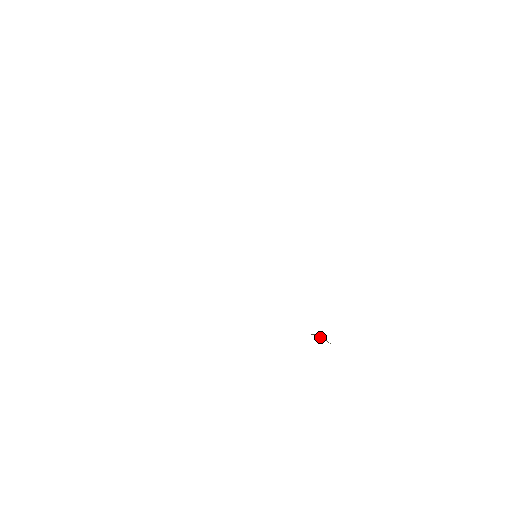
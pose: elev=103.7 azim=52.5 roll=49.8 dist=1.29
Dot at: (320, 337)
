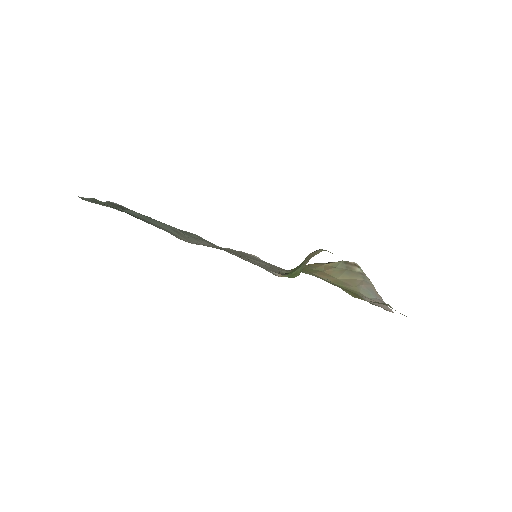
Dot at: (347, 266)
